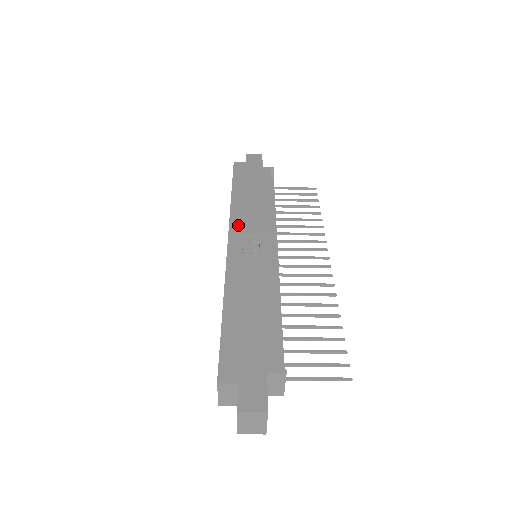
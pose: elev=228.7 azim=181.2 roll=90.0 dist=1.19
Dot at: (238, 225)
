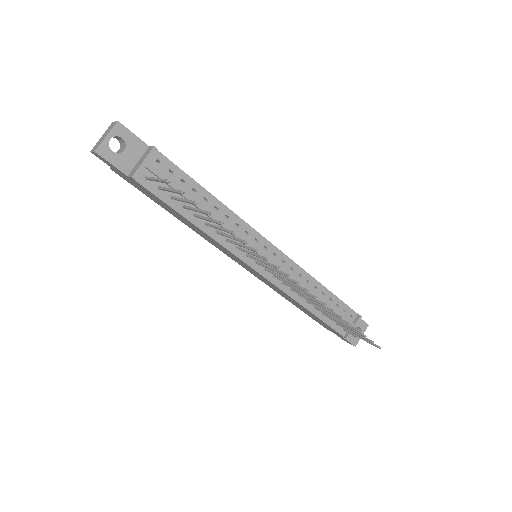
Dot at: occluded
